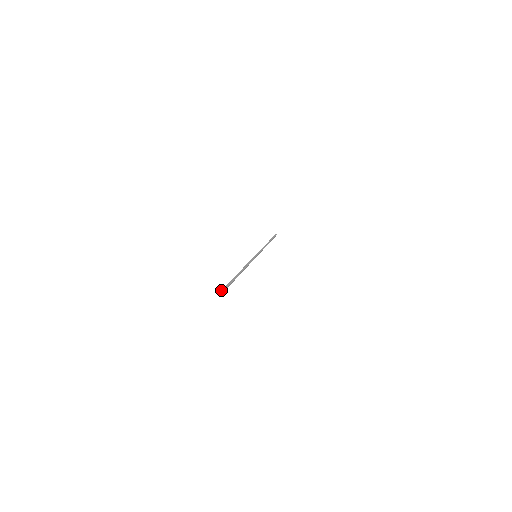
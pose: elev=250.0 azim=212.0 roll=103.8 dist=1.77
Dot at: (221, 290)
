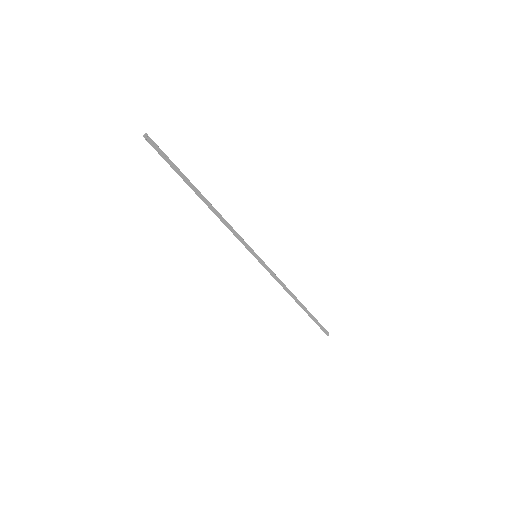
Dot at: (144, 134)
